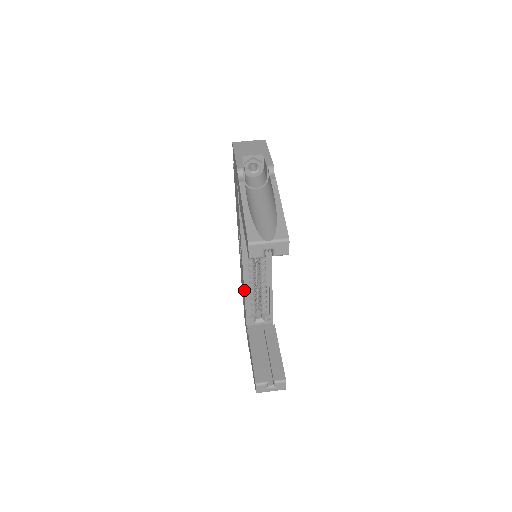
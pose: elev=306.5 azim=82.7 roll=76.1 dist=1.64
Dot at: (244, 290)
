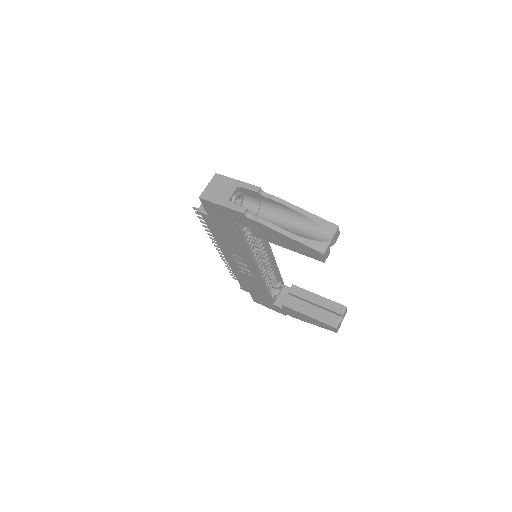
Dot at: (264, 285)
